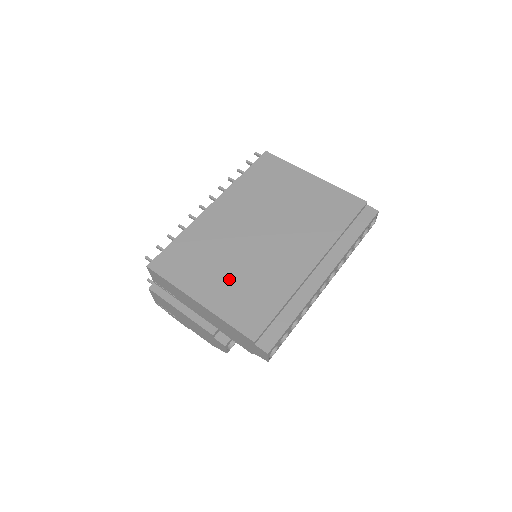
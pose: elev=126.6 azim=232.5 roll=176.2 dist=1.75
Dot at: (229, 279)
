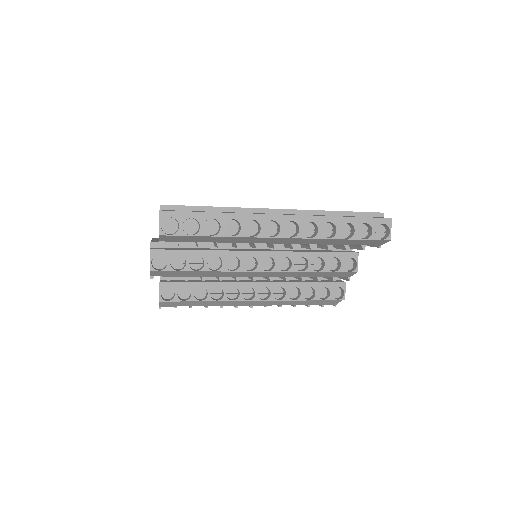
Dot at: occluded
